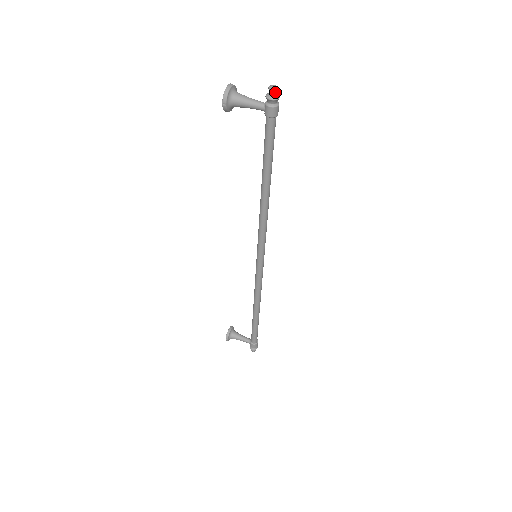
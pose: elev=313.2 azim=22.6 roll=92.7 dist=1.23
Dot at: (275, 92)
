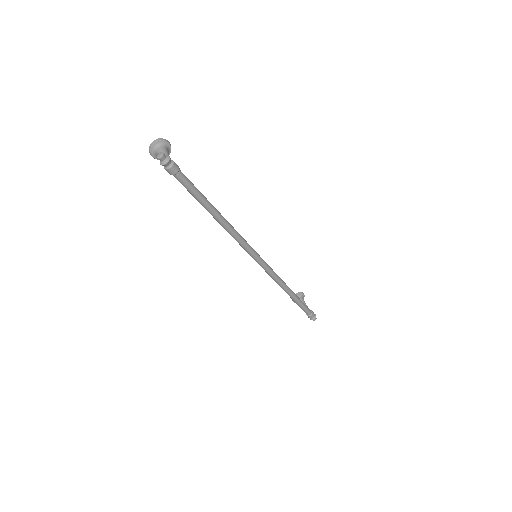
Dot at: (160, 159)
